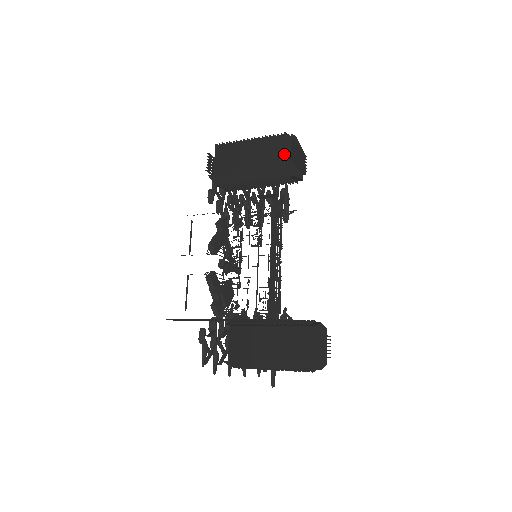
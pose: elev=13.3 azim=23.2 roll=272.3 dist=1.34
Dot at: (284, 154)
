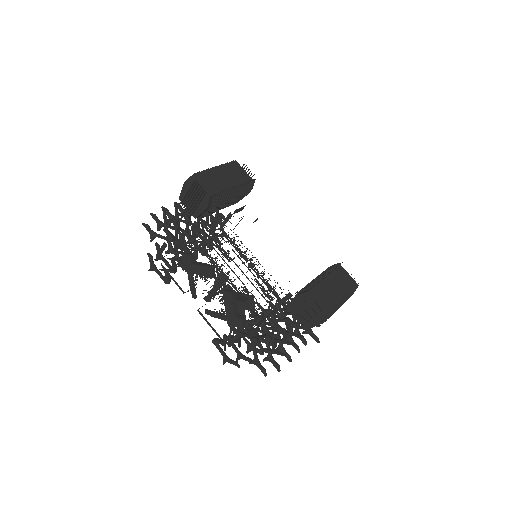
Dot at: (246, 173)
